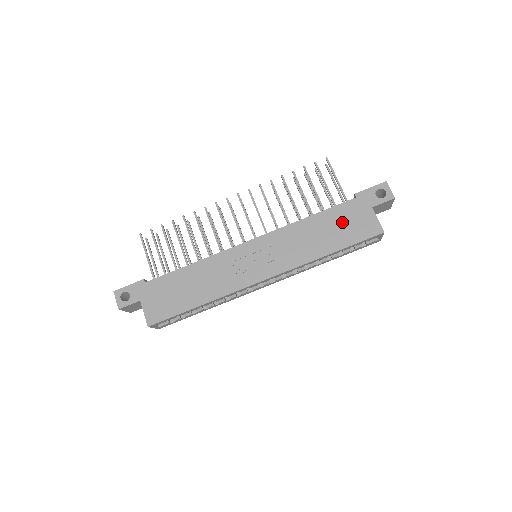
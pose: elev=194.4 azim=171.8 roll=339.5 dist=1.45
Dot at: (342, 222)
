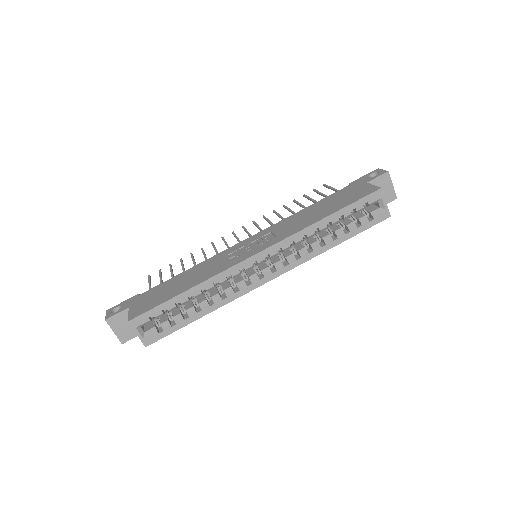
Dot at: (338, 199)
